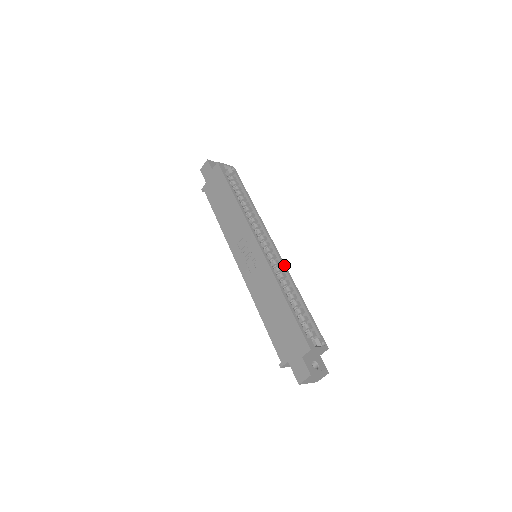
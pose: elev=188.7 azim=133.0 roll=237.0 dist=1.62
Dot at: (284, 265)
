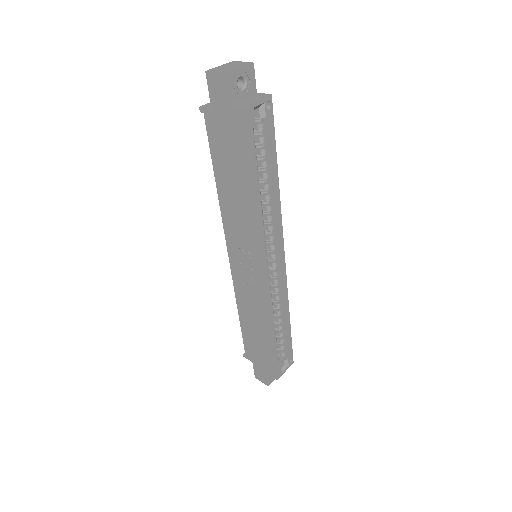
Dot at: (286, 285)
